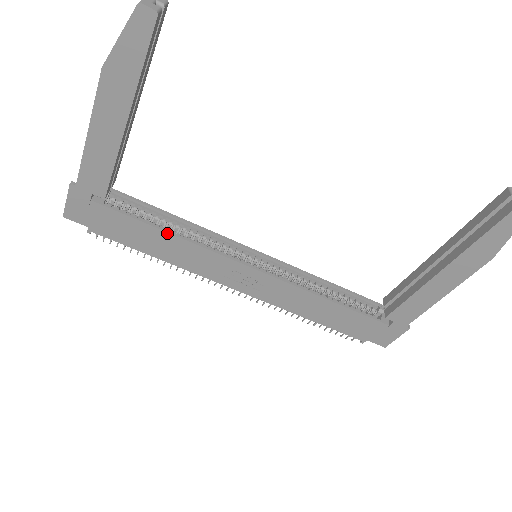
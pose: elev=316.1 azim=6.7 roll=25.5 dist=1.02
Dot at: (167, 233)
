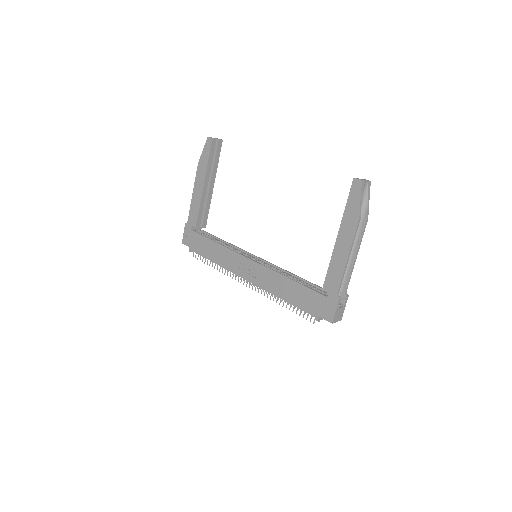
Dot at: (216, 243)
